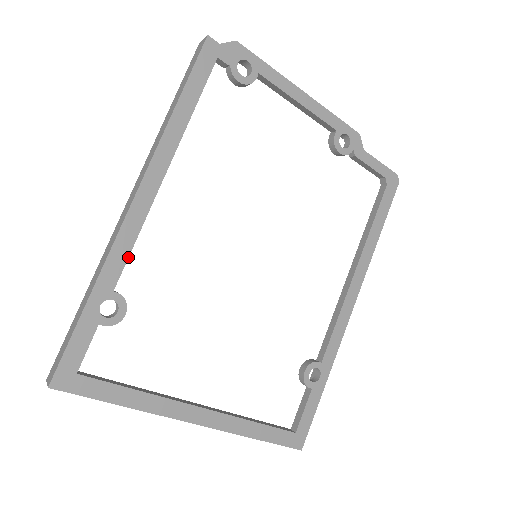
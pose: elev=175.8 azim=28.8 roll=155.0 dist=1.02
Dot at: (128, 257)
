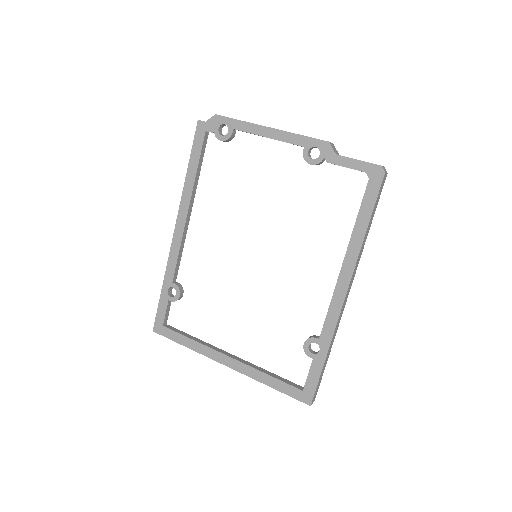
Dot at: (176, 263)
